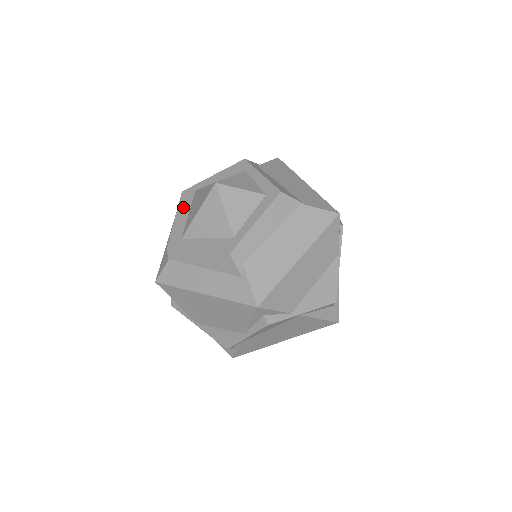
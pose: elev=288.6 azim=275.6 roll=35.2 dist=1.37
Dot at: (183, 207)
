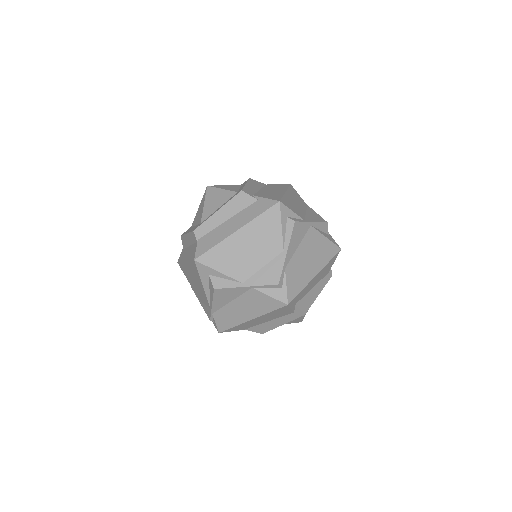
Dot at: occluded
